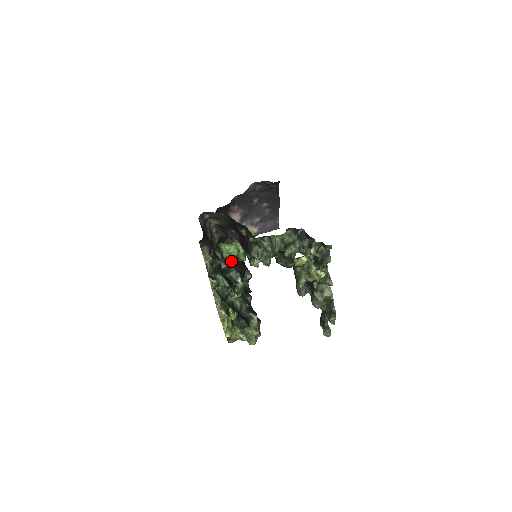
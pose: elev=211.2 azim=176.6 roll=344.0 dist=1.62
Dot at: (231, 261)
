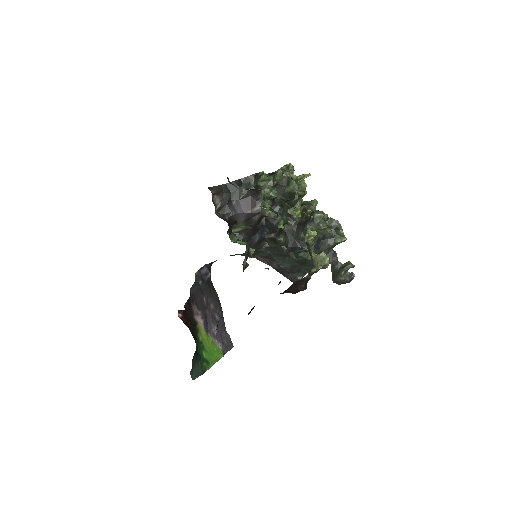
Dot at: occluded
